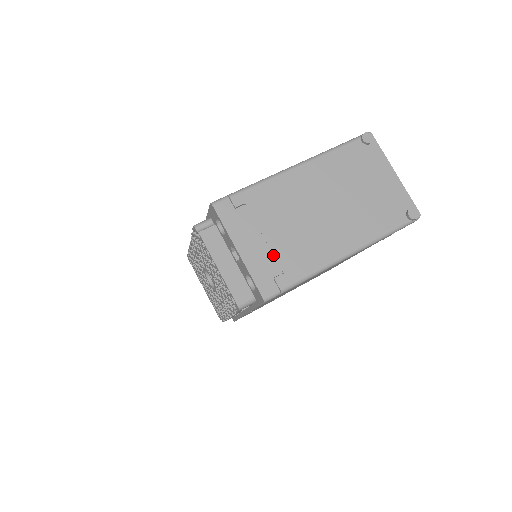
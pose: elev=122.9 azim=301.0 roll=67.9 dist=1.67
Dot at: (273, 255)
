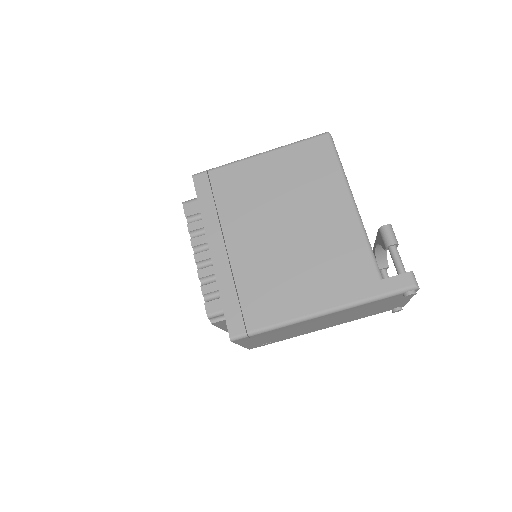
Dot at: occluded
